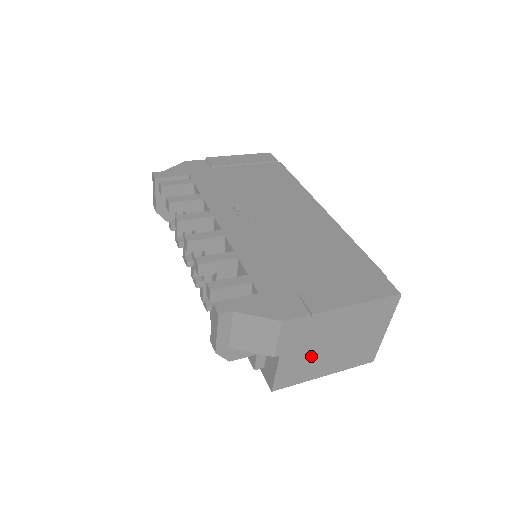
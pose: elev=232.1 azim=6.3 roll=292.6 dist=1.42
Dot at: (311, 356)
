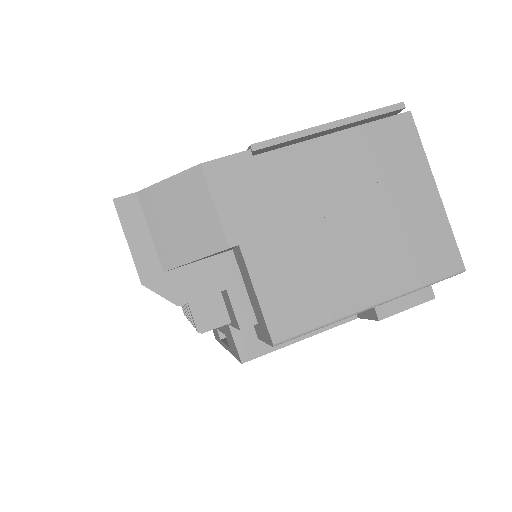
Dot at: (309, 249)
